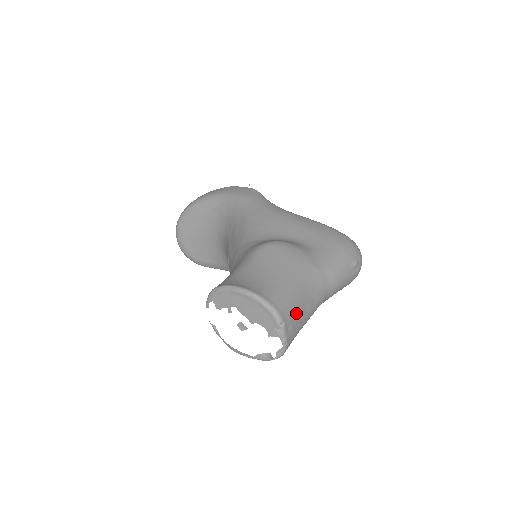
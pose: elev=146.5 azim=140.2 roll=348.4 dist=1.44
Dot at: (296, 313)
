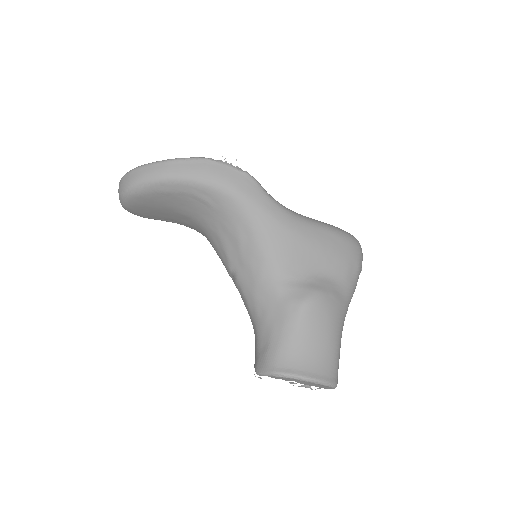
Dot at: occluded
